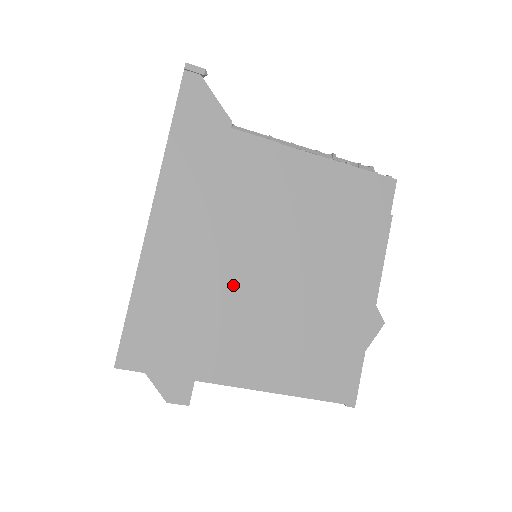
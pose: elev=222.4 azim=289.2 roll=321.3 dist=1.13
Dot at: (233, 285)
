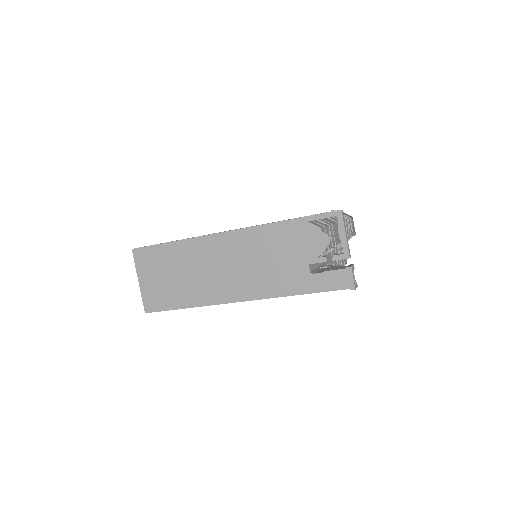
Dot at: occluded
